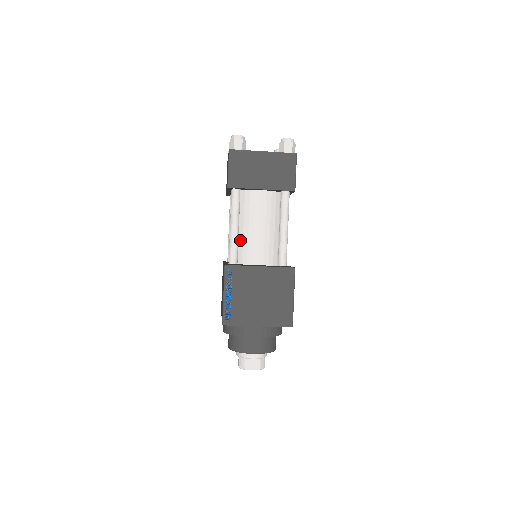
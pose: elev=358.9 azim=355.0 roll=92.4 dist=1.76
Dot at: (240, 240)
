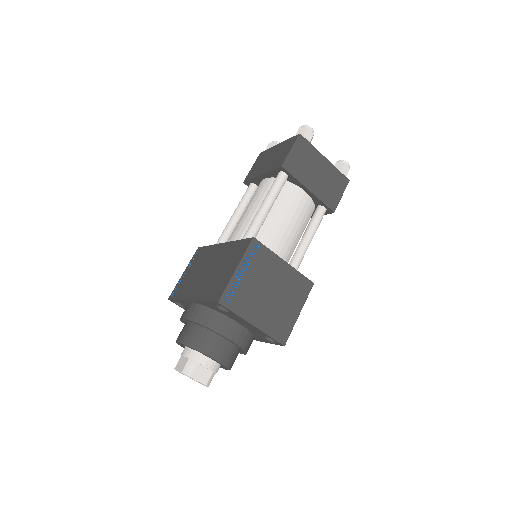
Dot at: (261, 227)
